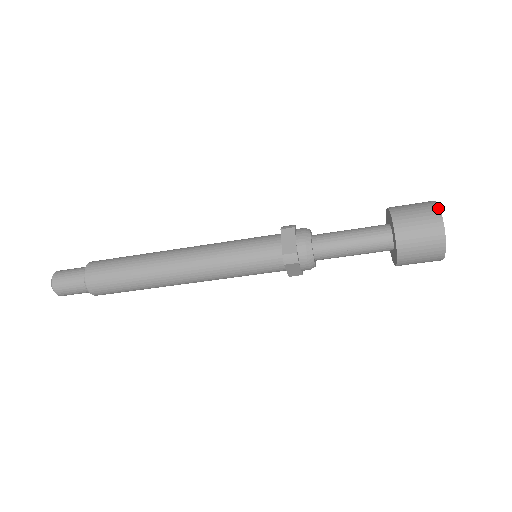
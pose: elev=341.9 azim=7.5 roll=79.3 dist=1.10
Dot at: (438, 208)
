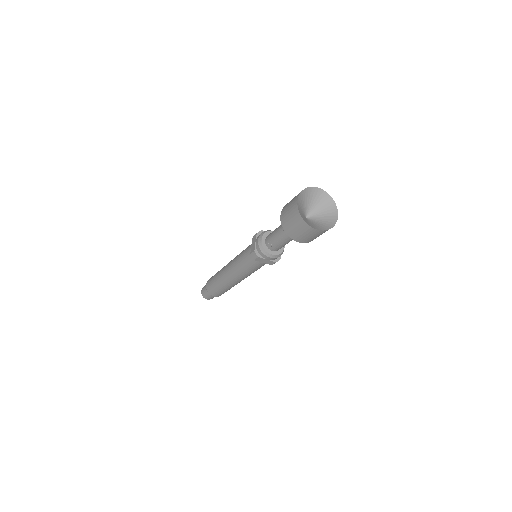
Dot at: (298, 196)
